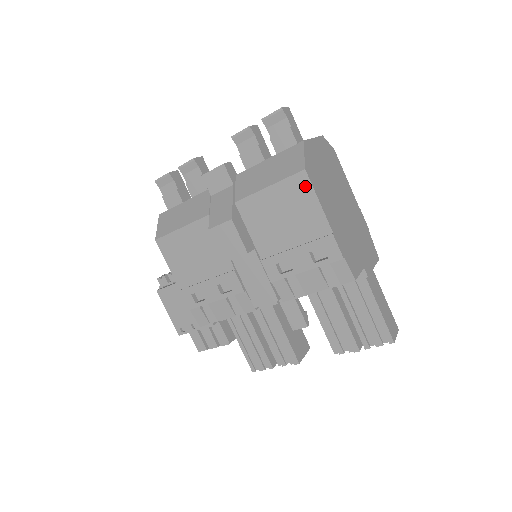
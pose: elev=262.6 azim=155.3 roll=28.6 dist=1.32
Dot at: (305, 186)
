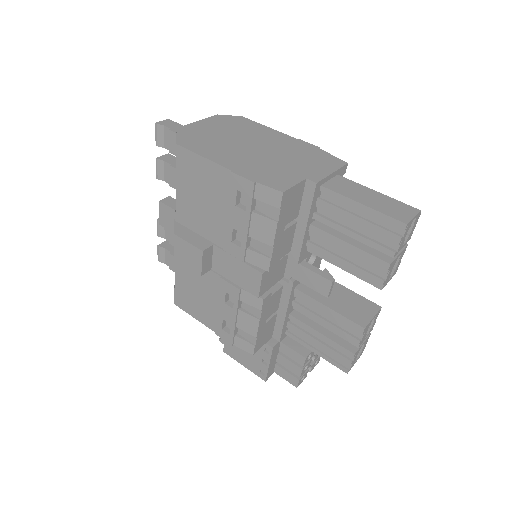
Dot at: (187, 156)
